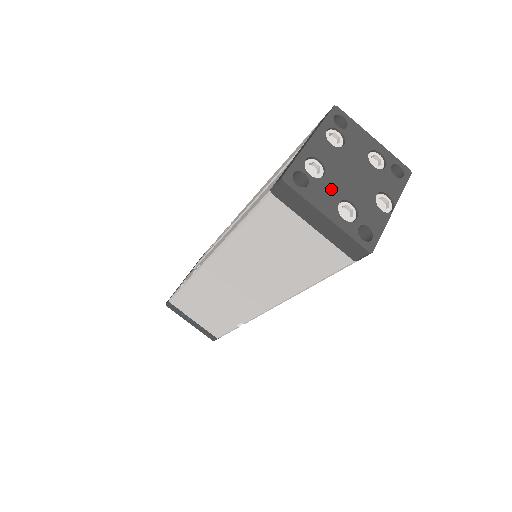
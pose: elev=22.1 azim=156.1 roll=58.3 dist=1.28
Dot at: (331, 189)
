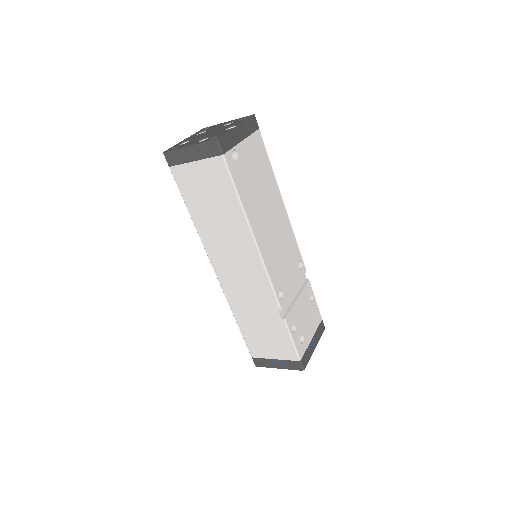
Dot at: (193, 141)
